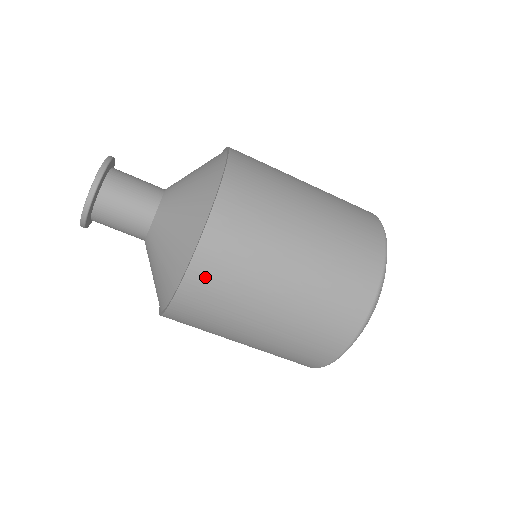
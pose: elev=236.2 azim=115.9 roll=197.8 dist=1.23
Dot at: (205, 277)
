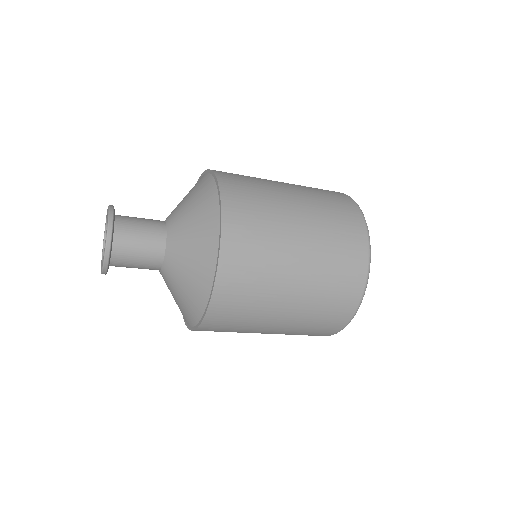
Dot at: occluded
